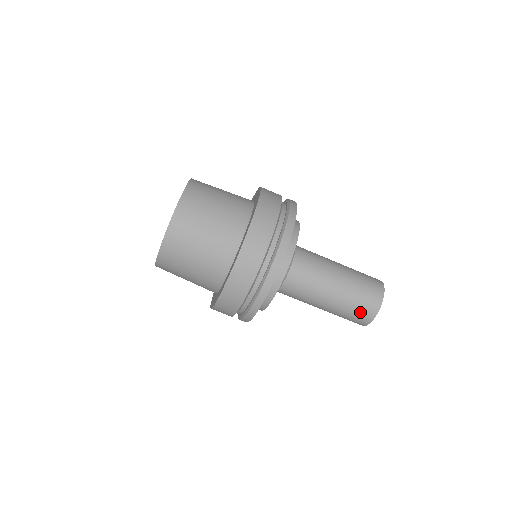
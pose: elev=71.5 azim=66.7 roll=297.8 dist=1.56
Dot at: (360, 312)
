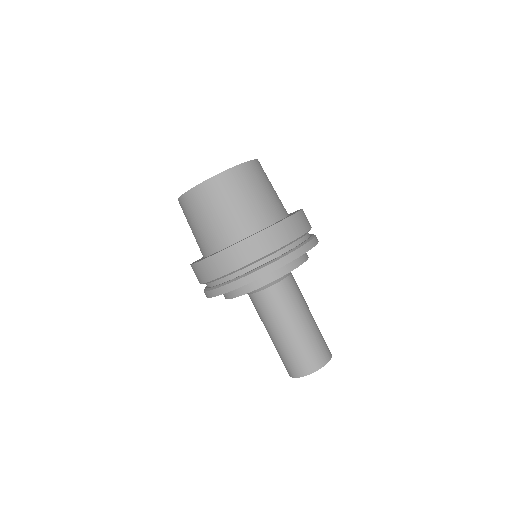
Dot at: (309, 357)
